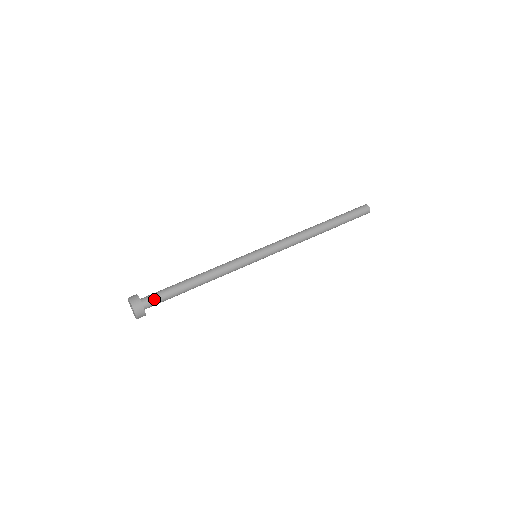
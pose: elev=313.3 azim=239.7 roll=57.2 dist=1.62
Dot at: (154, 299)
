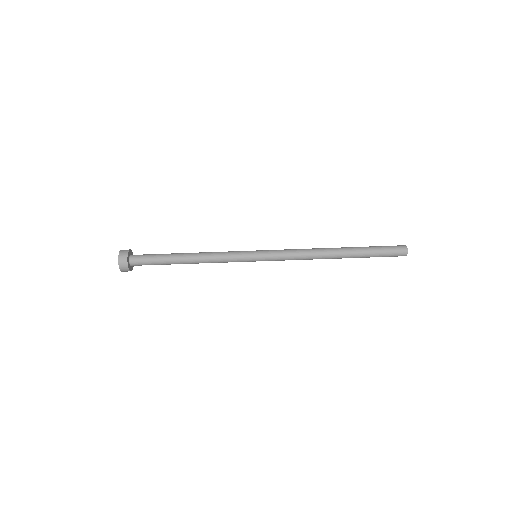
Dot at: (142, 264)
